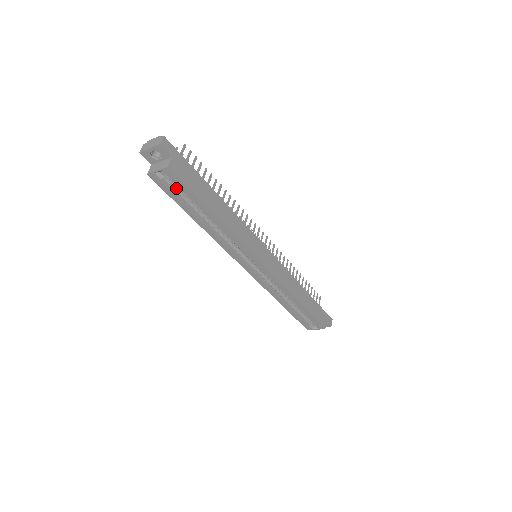
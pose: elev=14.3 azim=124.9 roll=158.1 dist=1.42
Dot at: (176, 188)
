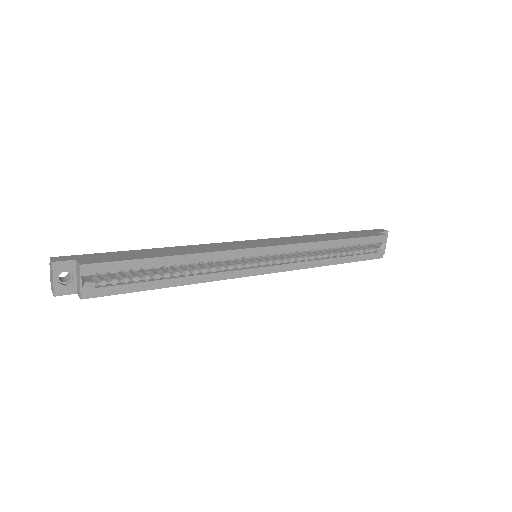
Dot at: (117, 280)
